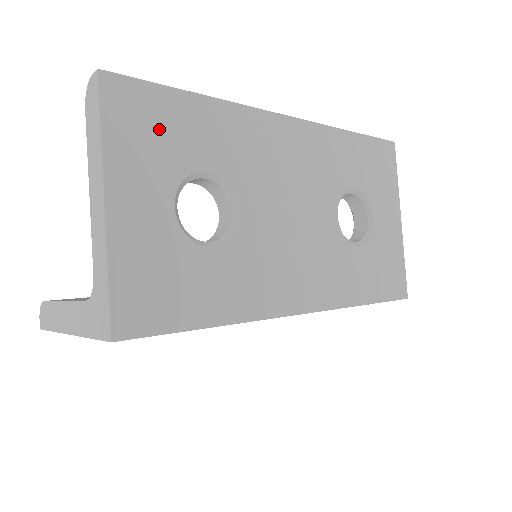
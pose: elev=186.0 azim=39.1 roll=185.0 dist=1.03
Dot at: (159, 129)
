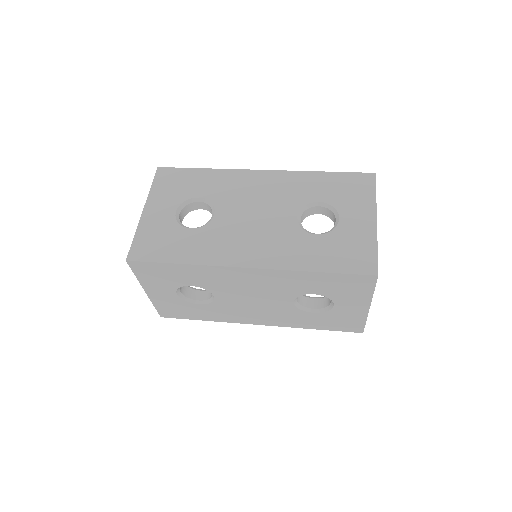
Dot at: (178, 183)
